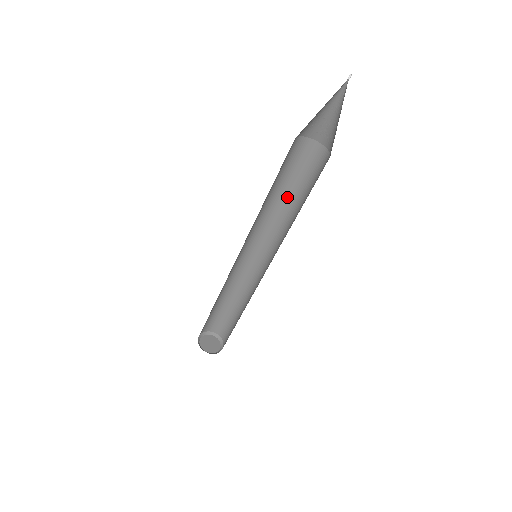
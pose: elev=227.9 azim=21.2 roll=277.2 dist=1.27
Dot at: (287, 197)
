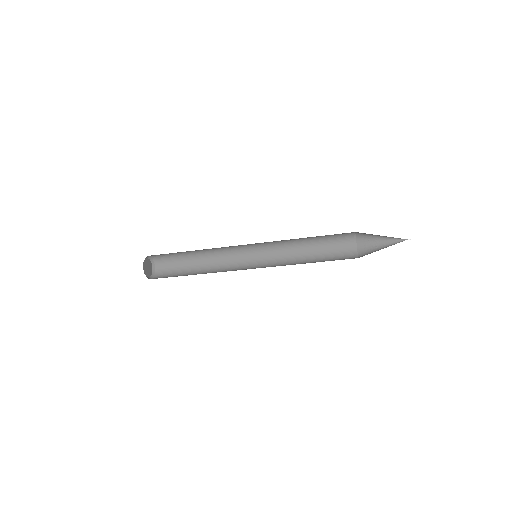
Dot at: occluded
